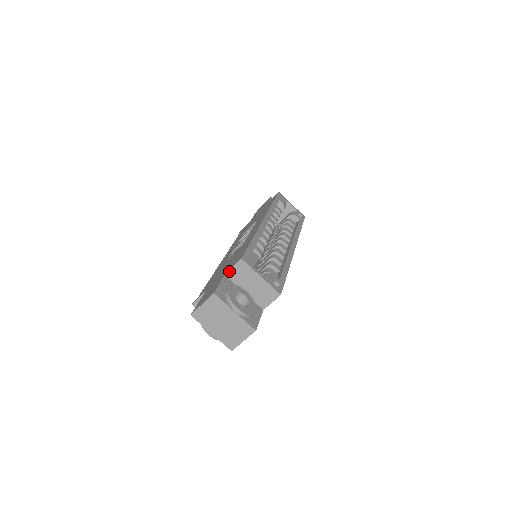
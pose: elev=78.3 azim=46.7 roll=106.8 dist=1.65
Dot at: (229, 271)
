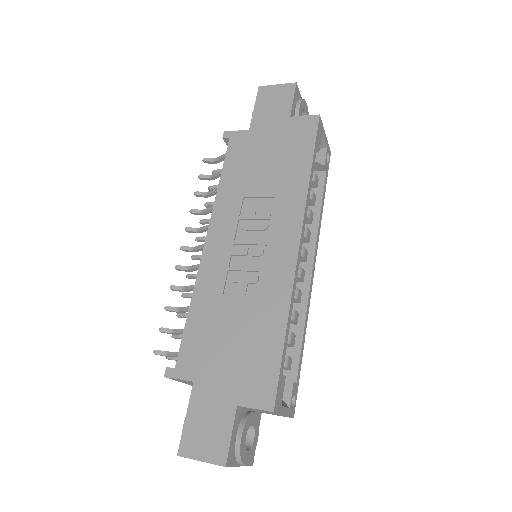
Dot at: (246, 407)
